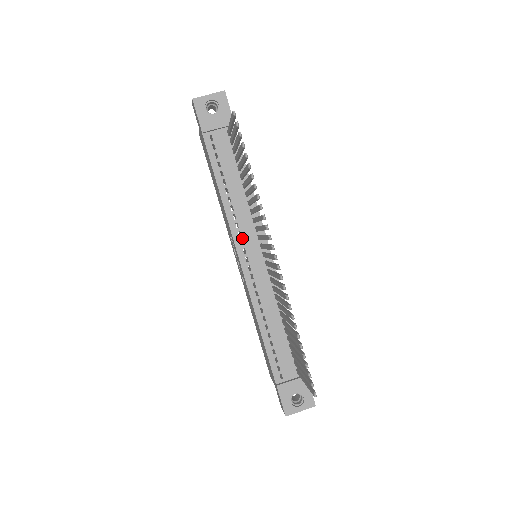
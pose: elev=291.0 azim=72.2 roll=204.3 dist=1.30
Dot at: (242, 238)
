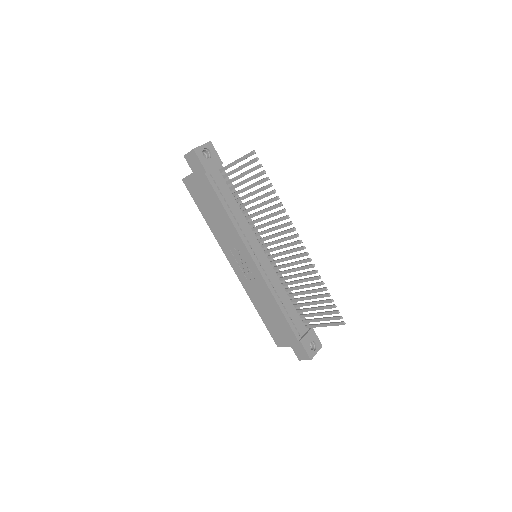
Dot at: (250, 244)
